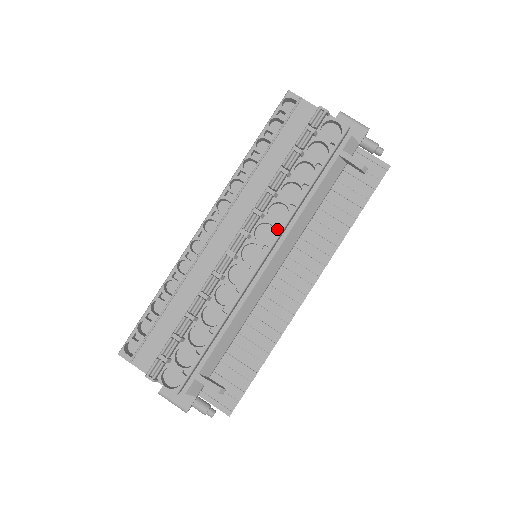
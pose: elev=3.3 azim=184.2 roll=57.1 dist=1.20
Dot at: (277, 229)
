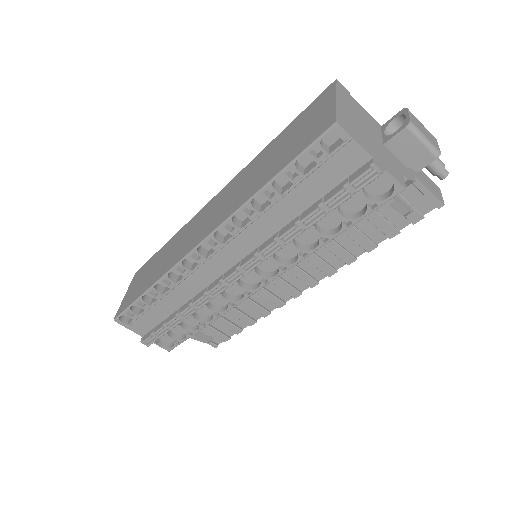
Dot at: (281, 264)
